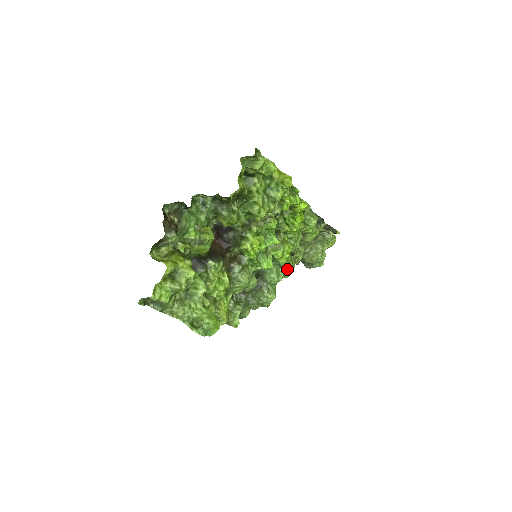
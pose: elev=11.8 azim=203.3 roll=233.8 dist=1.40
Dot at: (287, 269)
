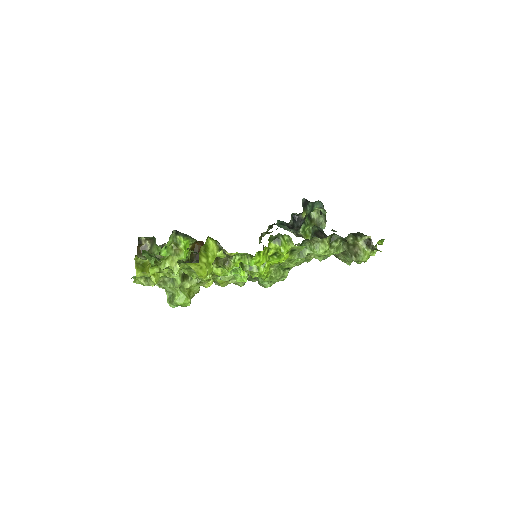
Dot at: (271, 281)
